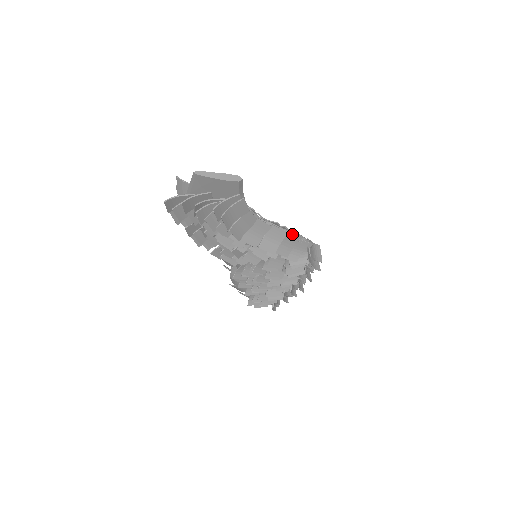
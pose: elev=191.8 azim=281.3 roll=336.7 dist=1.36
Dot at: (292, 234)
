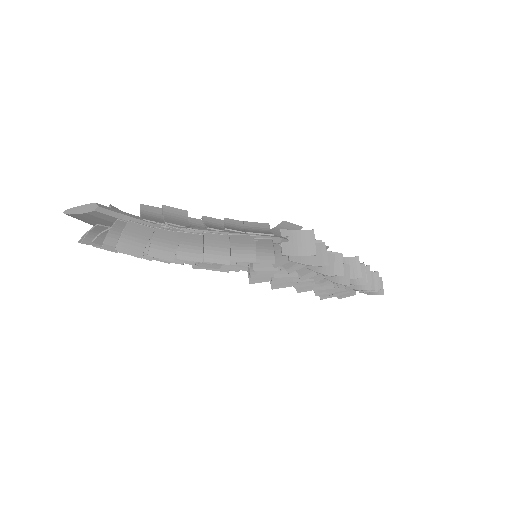
Dot at: (236, 235)
